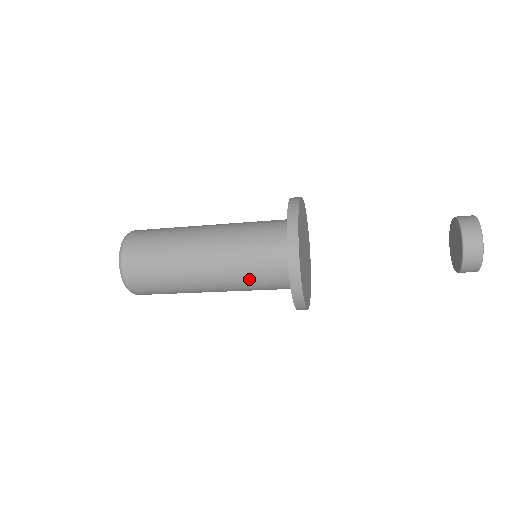
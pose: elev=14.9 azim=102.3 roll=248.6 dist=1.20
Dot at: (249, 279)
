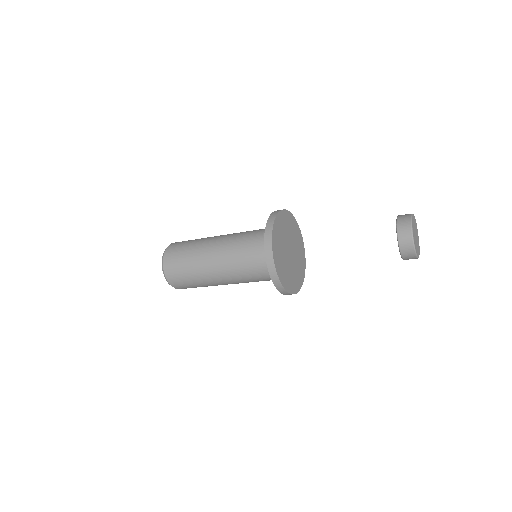
Dot at: (251, 279)
